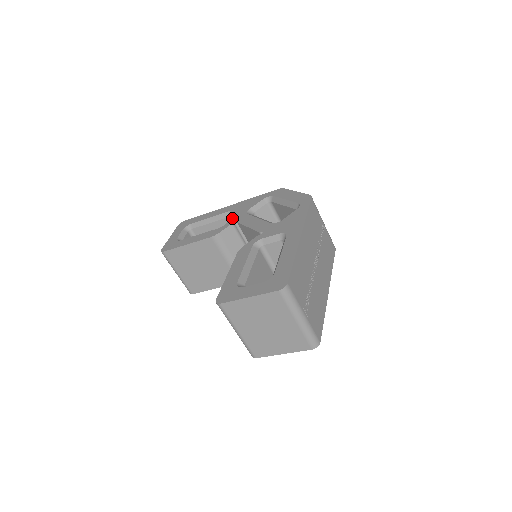
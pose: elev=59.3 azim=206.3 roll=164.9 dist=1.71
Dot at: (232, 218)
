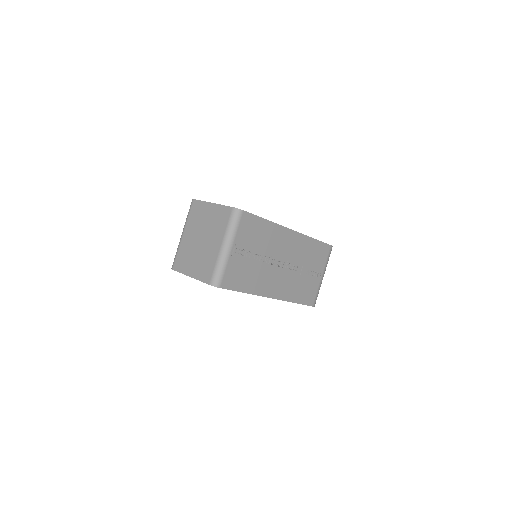
Dot at: occluded
